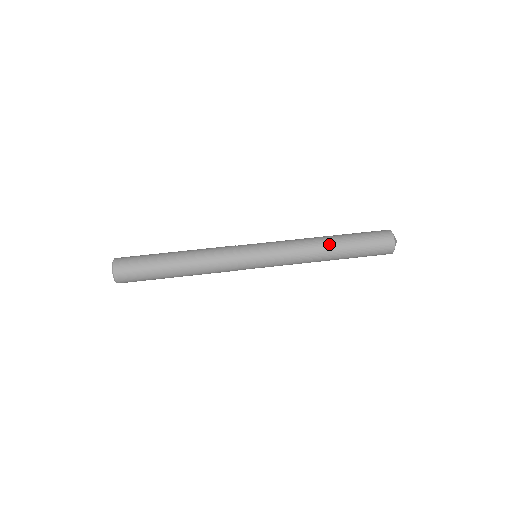
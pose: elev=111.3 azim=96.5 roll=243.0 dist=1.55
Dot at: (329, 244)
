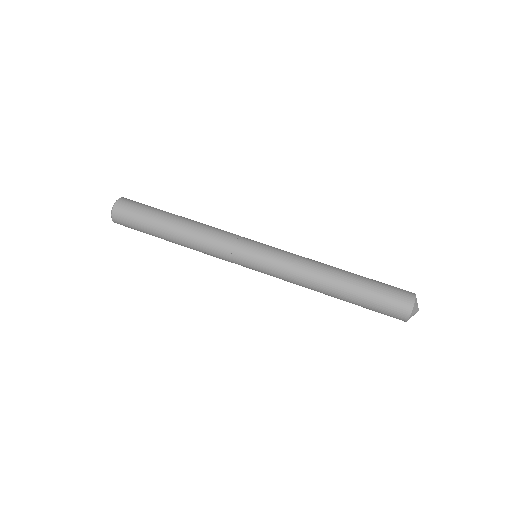
Dot at: (333, 286)
